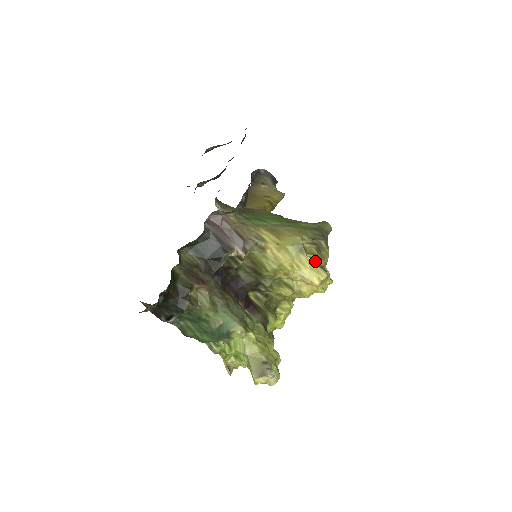
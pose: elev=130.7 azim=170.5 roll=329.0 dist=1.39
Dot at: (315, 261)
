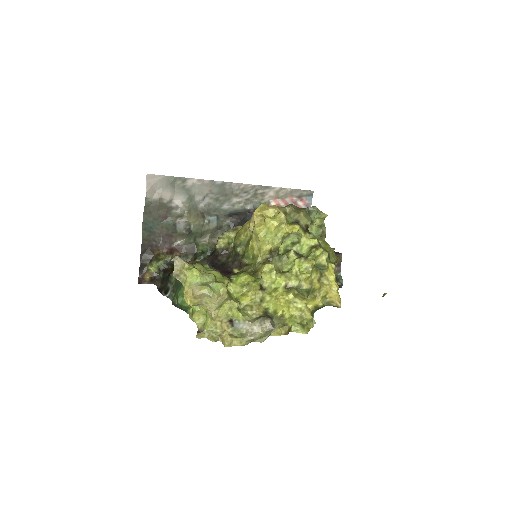
Dot at: occluded
